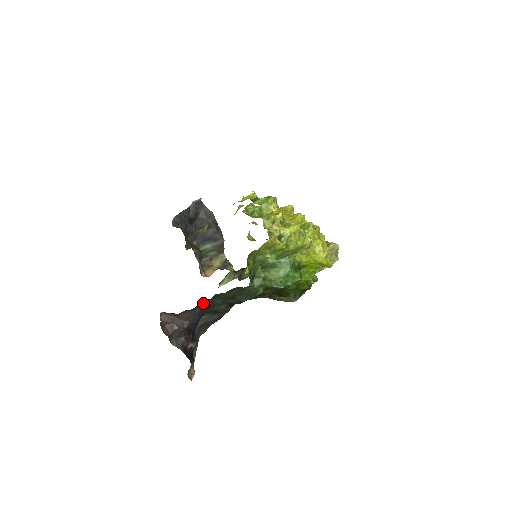
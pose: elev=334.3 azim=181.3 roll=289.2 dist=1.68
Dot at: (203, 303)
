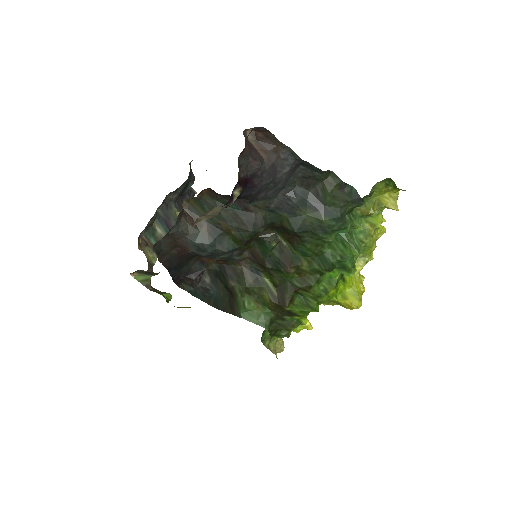
Dot at: (290, 176)
